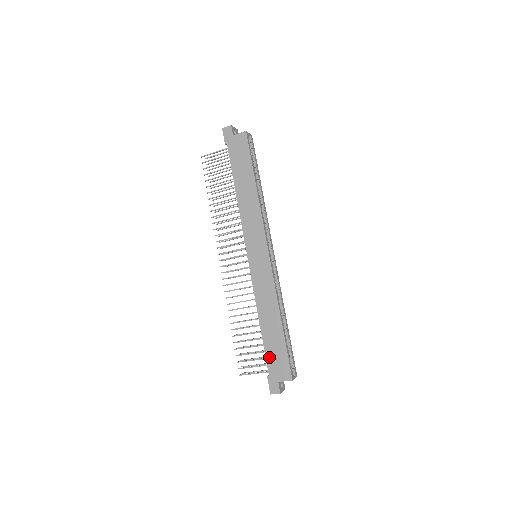
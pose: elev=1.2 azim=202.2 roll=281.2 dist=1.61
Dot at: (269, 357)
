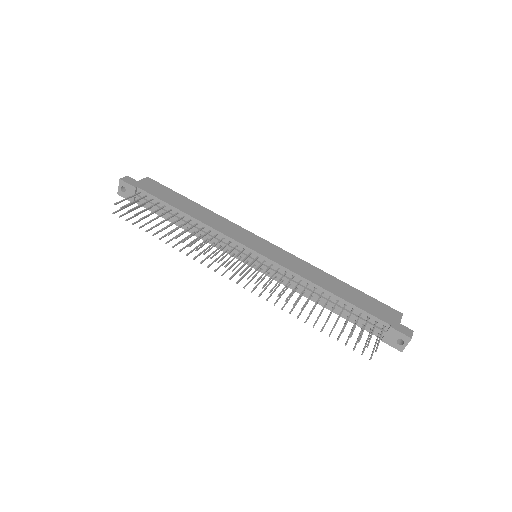
Dot at: (370, 311)
